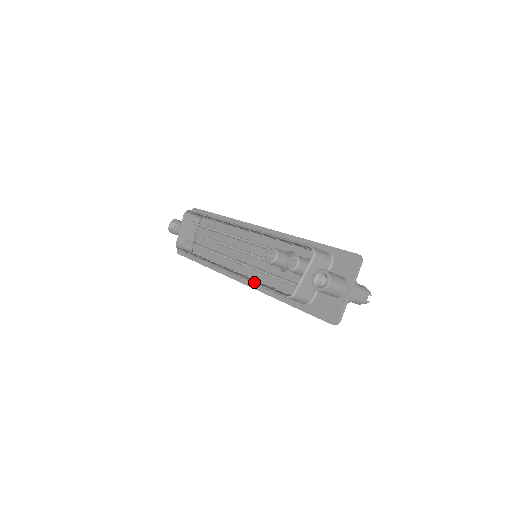
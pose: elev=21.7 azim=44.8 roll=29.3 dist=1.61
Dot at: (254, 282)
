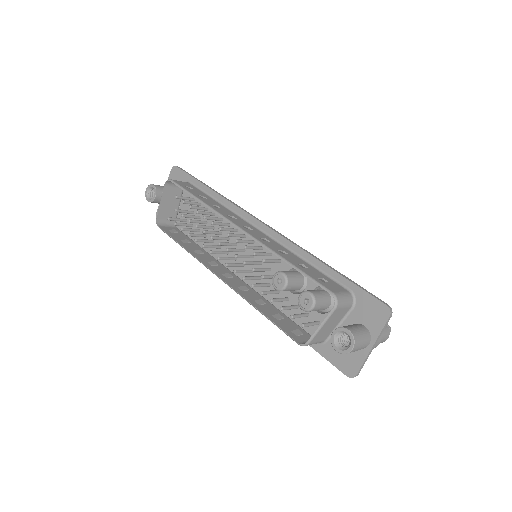
Dot at: (257, 309)
